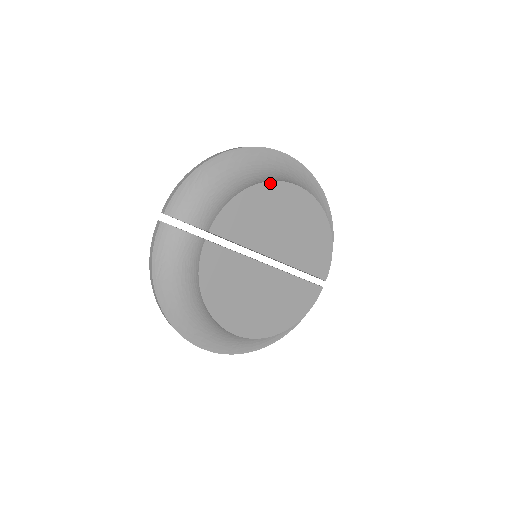
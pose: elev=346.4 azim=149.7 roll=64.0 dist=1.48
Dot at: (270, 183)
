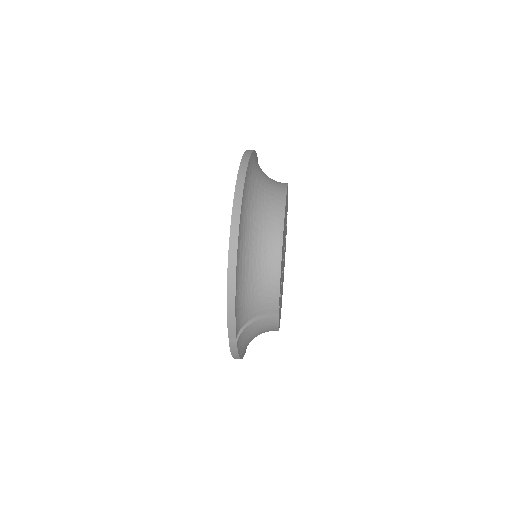
Dot at: (283, 234)
